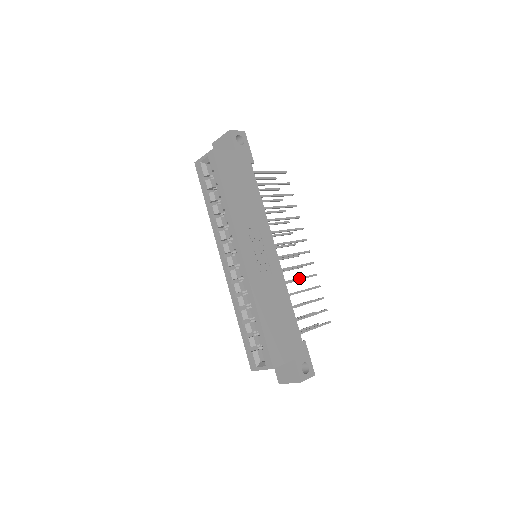
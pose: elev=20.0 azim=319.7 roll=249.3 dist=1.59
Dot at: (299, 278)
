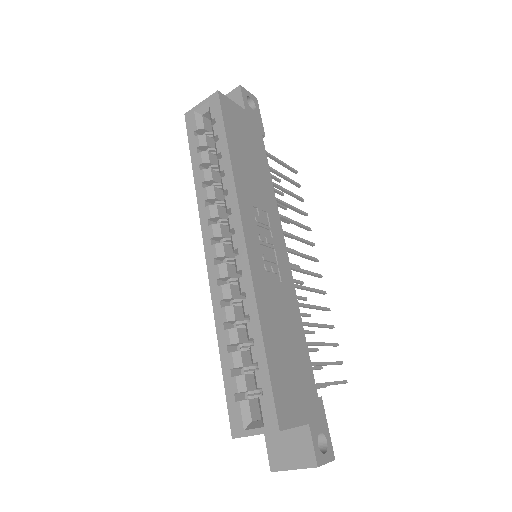
Dot at: (310, 305)
